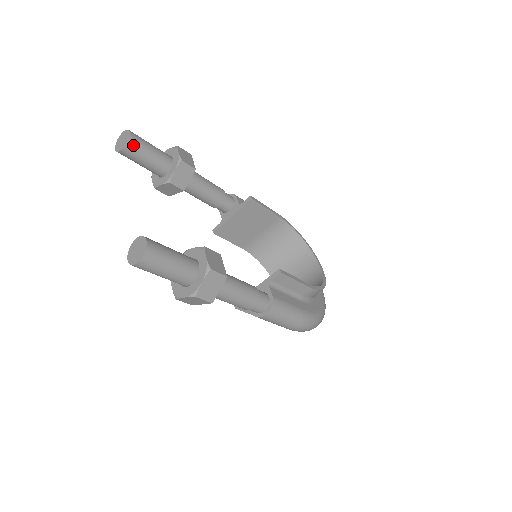
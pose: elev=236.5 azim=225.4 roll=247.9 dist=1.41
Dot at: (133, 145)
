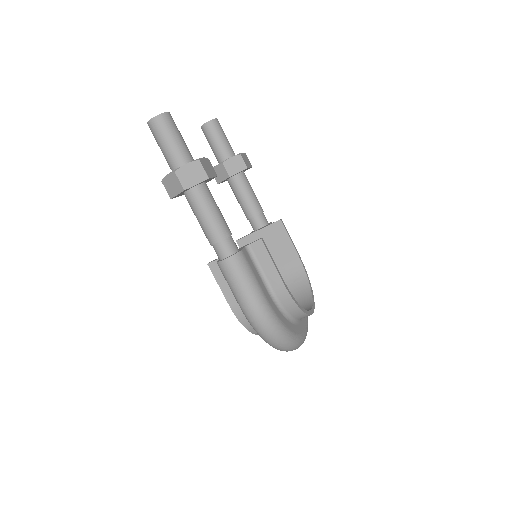
Dot at: (213, 125)
